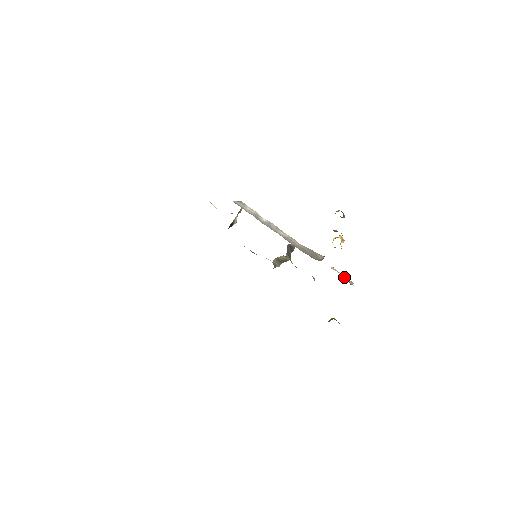
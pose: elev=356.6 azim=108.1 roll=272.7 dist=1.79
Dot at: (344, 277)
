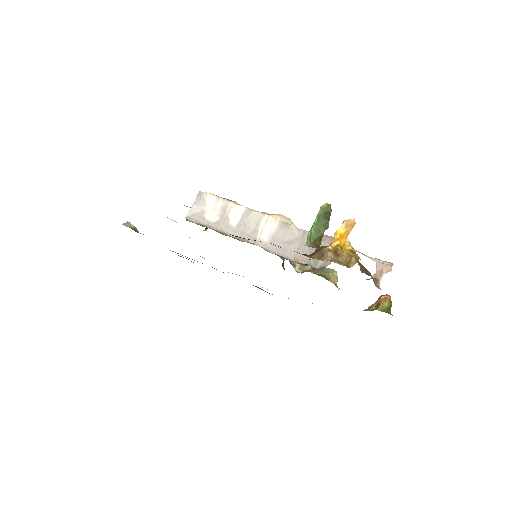
Dot at: occluded
